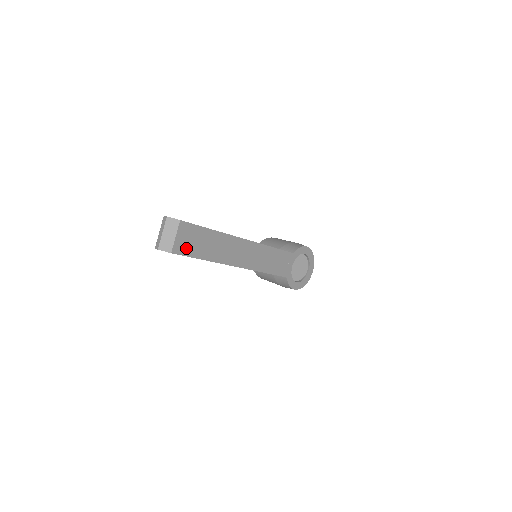
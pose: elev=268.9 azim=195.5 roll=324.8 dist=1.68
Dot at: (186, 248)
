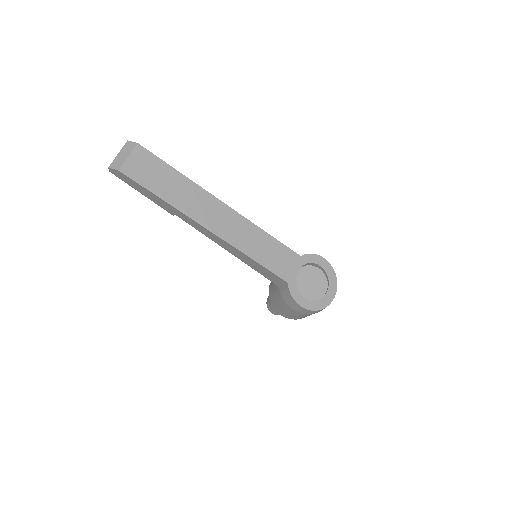
Dot at: (139, 175)
